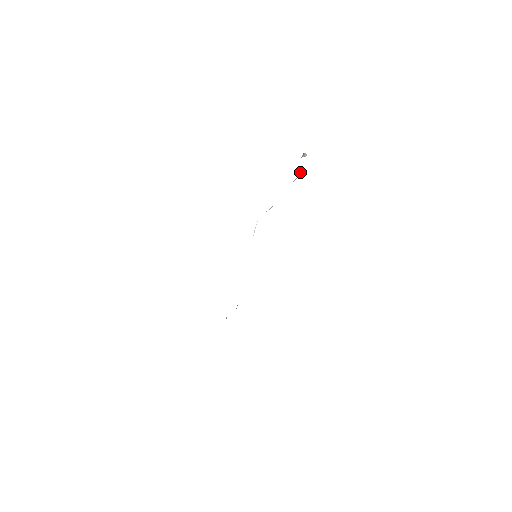
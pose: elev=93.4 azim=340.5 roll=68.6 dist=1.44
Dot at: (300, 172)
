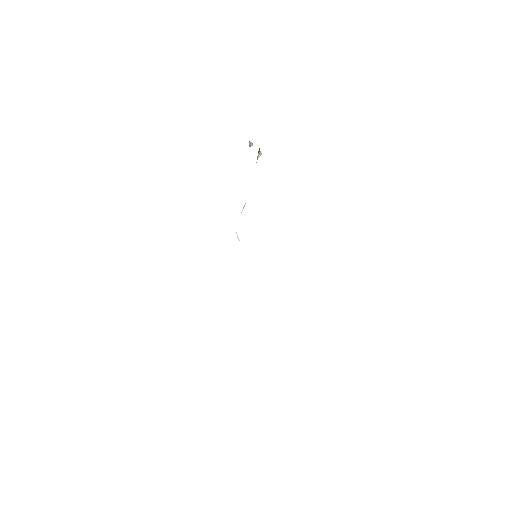
Dot at: occluded
